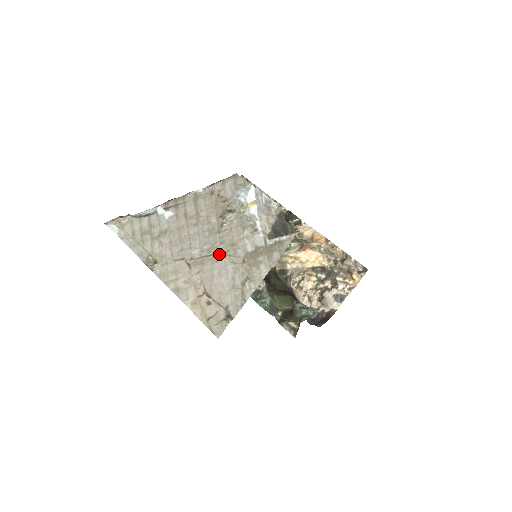
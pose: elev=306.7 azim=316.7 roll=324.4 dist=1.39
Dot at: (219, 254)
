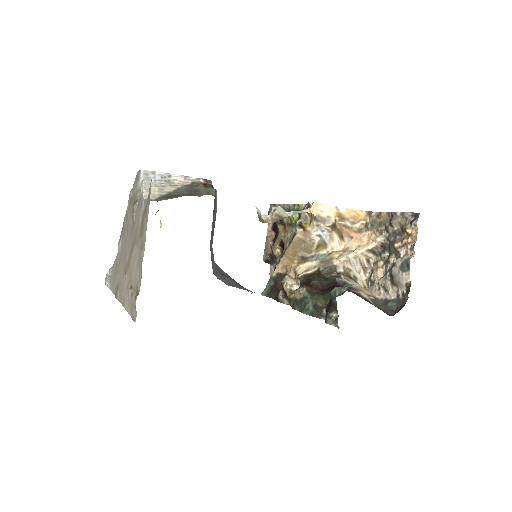
Dot at: (133, 245)
